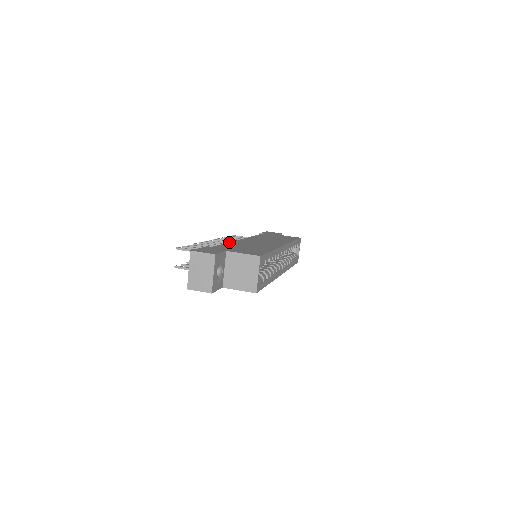
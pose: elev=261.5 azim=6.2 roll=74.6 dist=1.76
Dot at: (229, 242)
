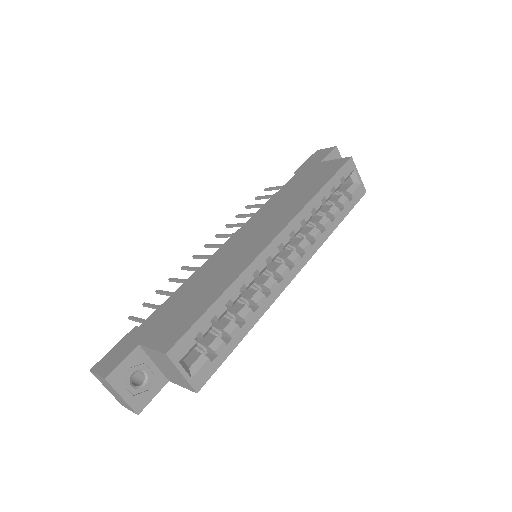
Dot at: (189, 277)
